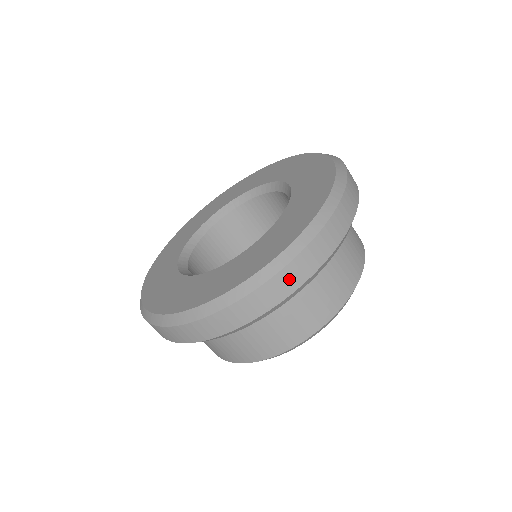
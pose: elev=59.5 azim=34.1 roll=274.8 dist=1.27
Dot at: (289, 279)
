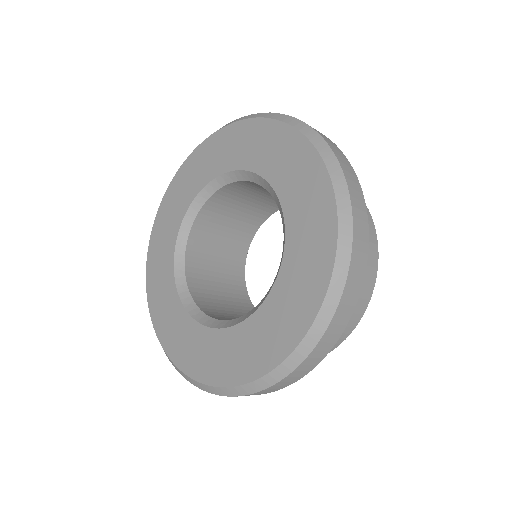
Dot at: (318, 354)
